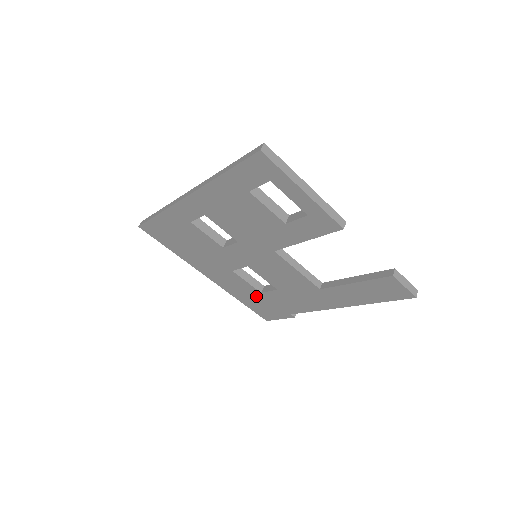
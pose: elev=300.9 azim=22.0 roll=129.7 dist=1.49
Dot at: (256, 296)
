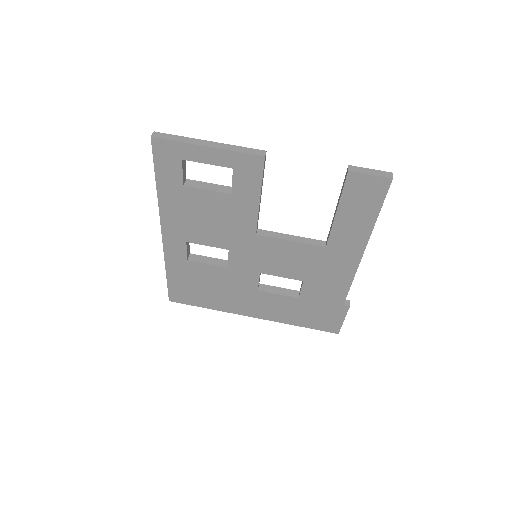
Dot at: (300, 306)
